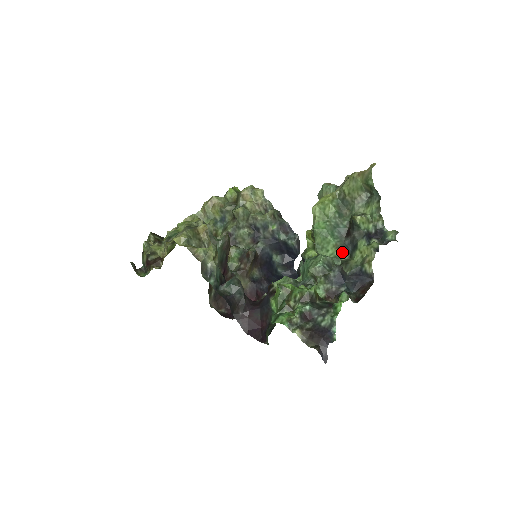
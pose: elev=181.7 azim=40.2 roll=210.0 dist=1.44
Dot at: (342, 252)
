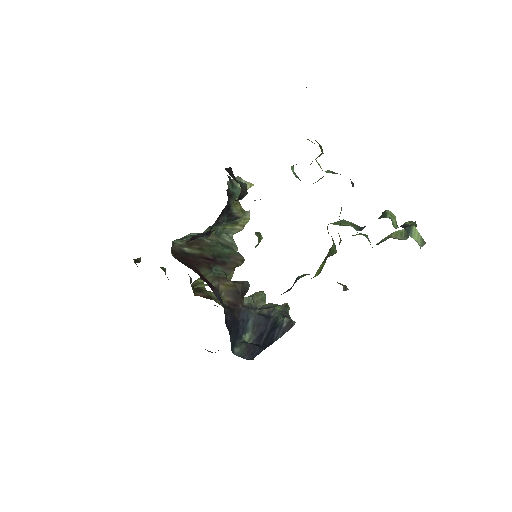
Dot at: occluded
